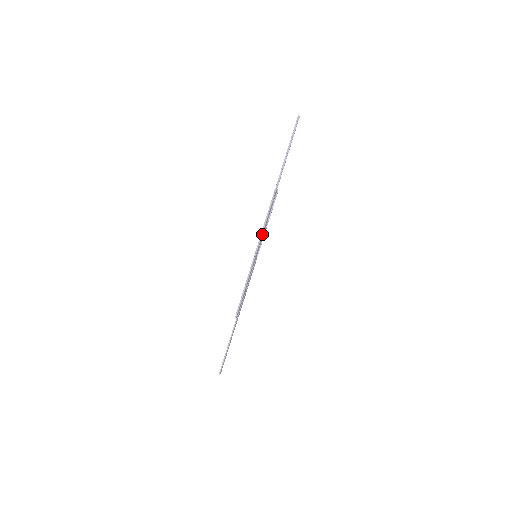
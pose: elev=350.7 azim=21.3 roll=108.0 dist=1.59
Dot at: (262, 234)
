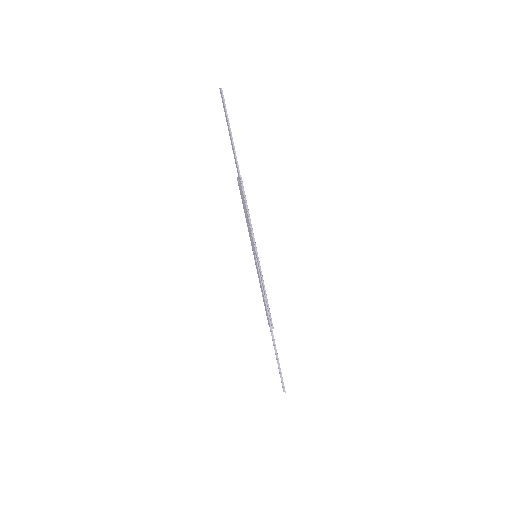
Dot at: (252, 230)
